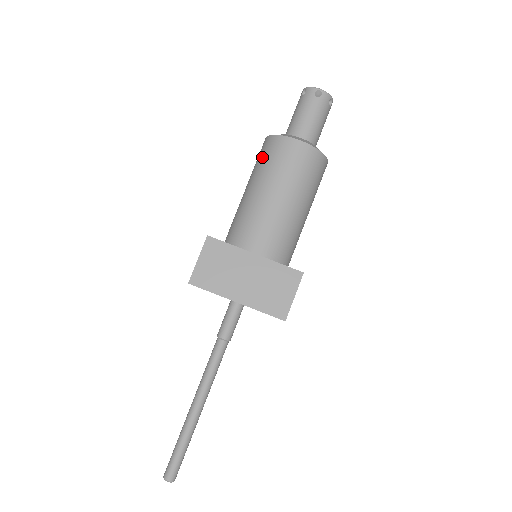
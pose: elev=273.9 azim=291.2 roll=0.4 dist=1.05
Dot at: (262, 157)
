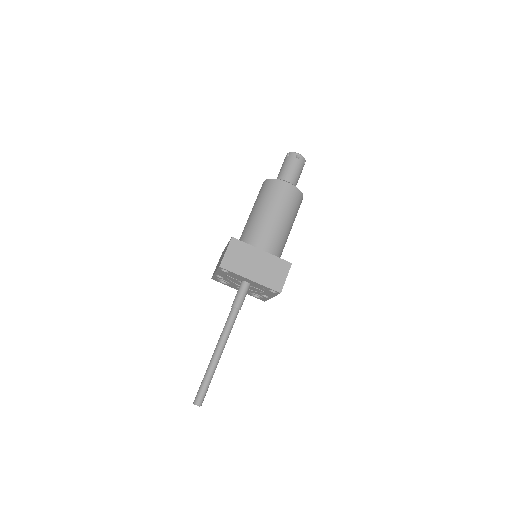
Dot at: (264, 192)
